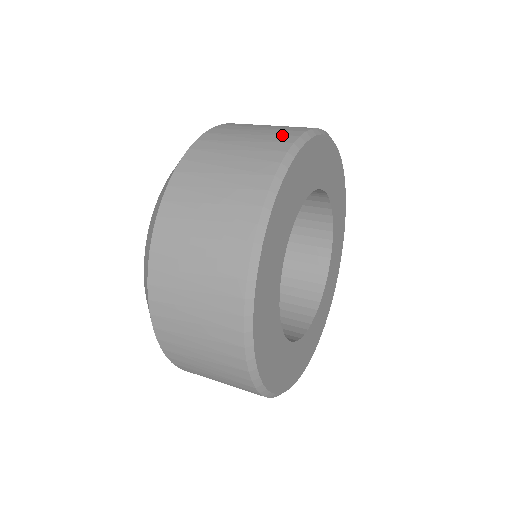
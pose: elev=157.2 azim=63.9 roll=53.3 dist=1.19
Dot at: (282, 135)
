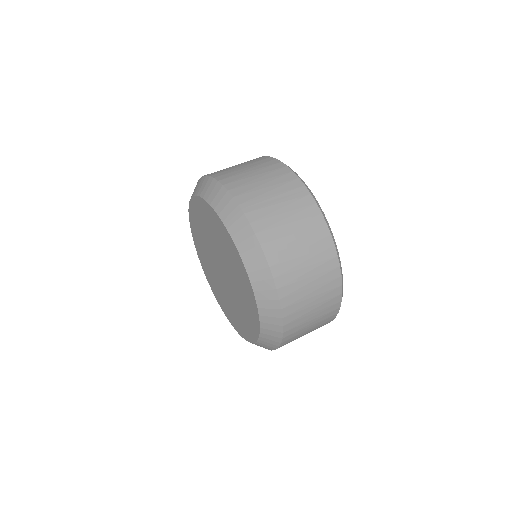
Dot at: (330, 272)
